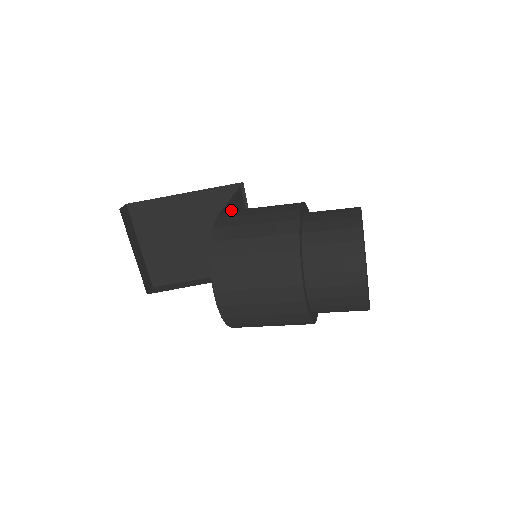
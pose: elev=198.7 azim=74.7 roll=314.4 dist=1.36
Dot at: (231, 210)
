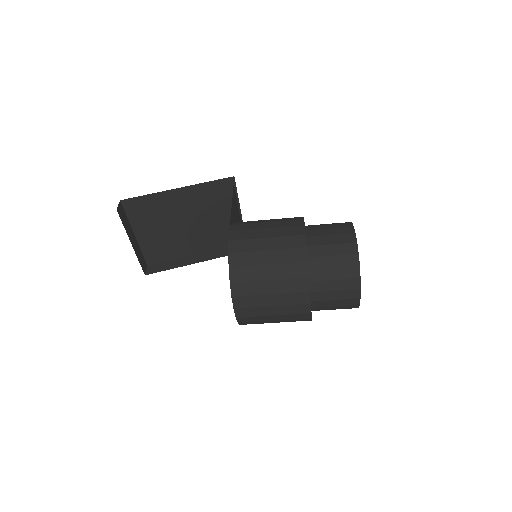
Dot at: (232, 217)
